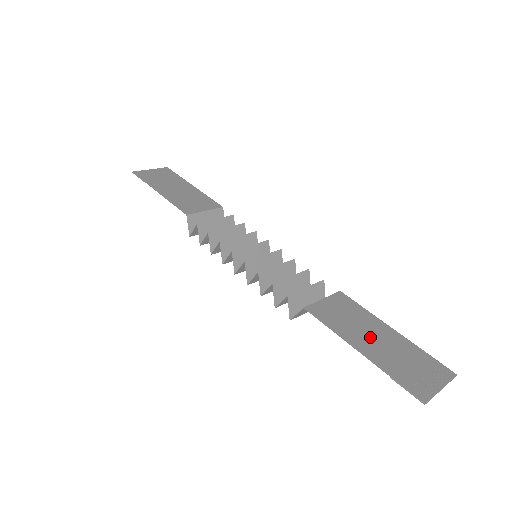
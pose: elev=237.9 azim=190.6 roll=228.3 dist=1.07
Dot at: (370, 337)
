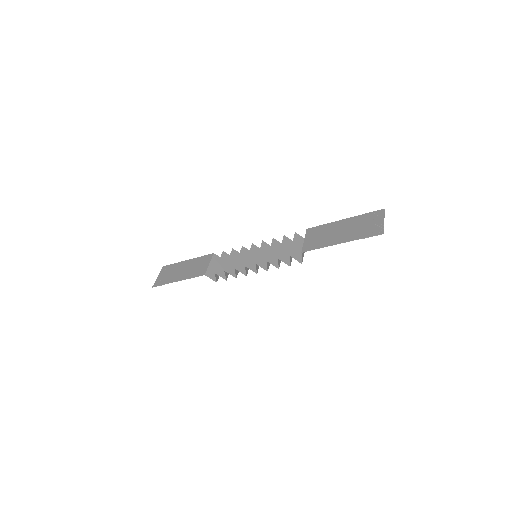
Dot at: (339, 233)
